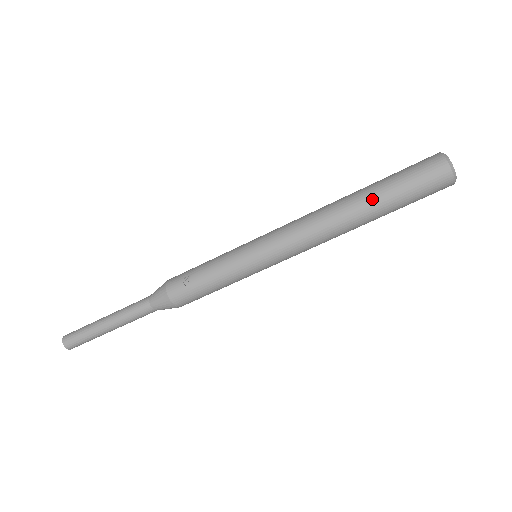
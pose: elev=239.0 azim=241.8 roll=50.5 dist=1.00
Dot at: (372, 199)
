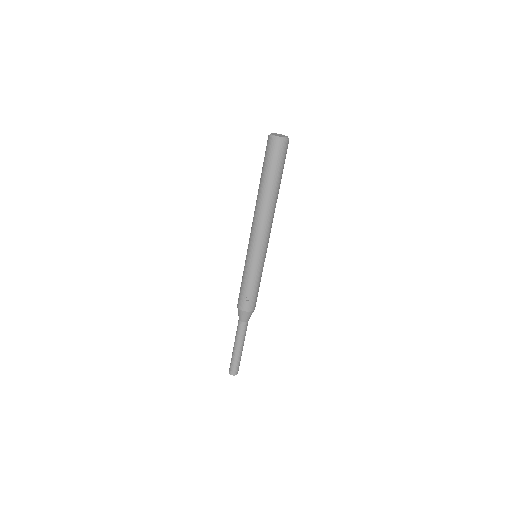
Dot at: (271, 186)
